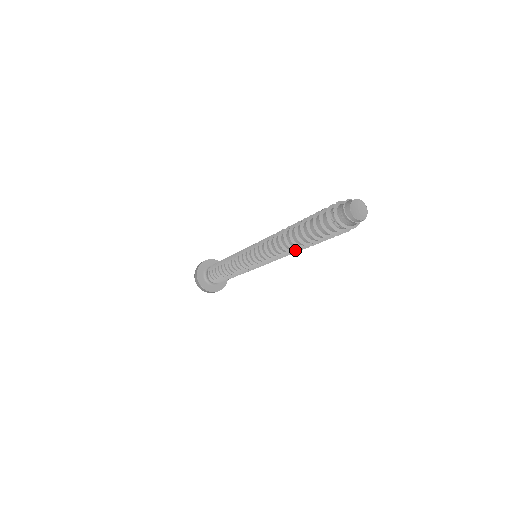
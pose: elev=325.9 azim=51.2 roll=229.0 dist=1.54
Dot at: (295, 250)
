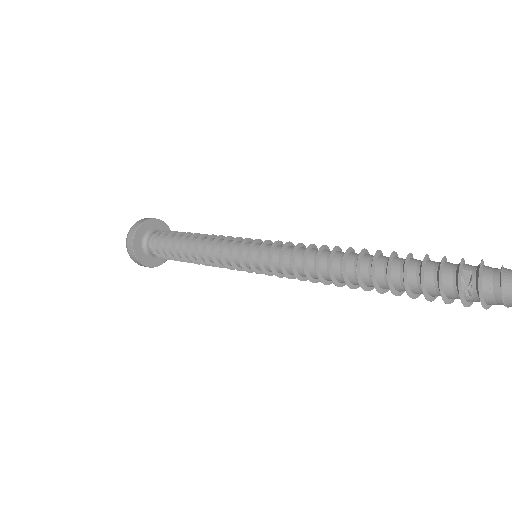
Dot at: (349, 287)
